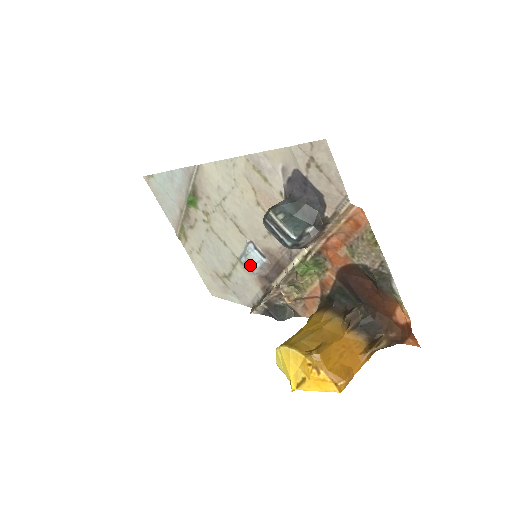
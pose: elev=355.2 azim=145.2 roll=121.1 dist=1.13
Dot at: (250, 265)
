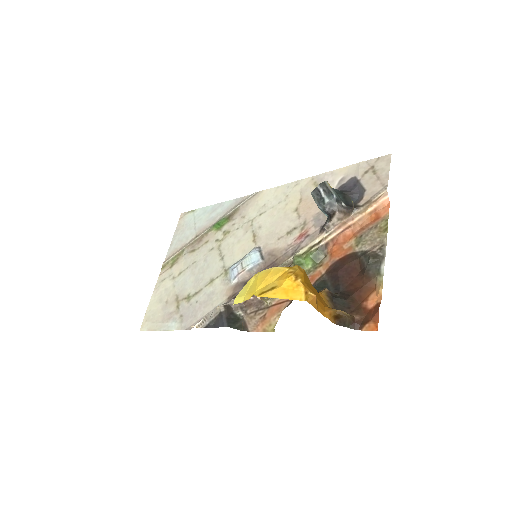
Dot at: (239, 269)
